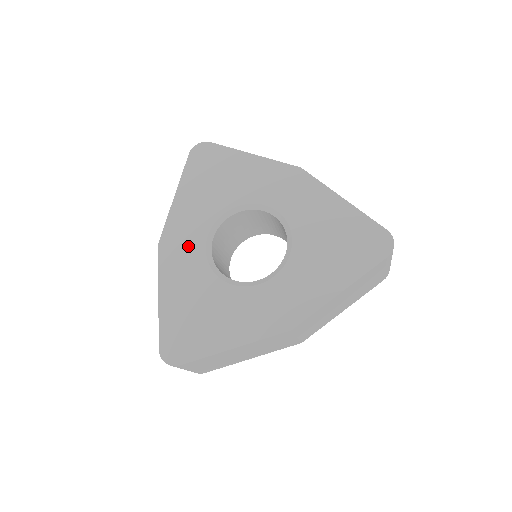
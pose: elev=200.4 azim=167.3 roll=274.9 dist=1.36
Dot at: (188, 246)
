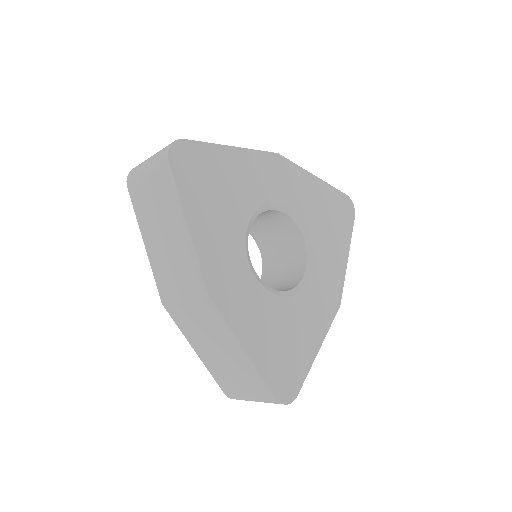
Dot at: (238, 280)
